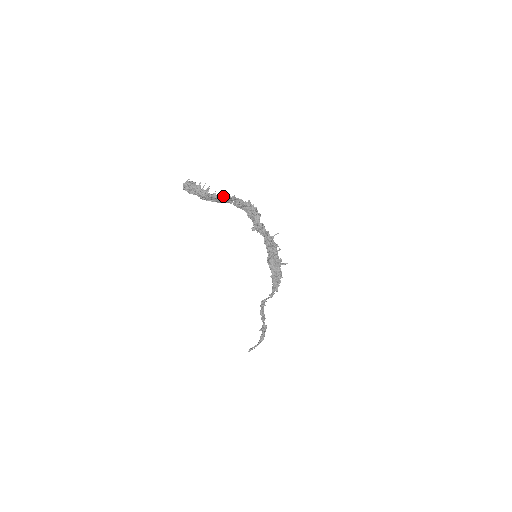
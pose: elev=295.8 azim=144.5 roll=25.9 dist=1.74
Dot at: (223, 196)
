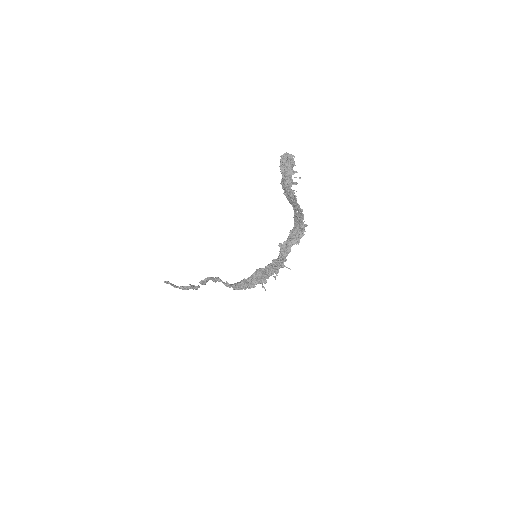
Dot at: occluded
